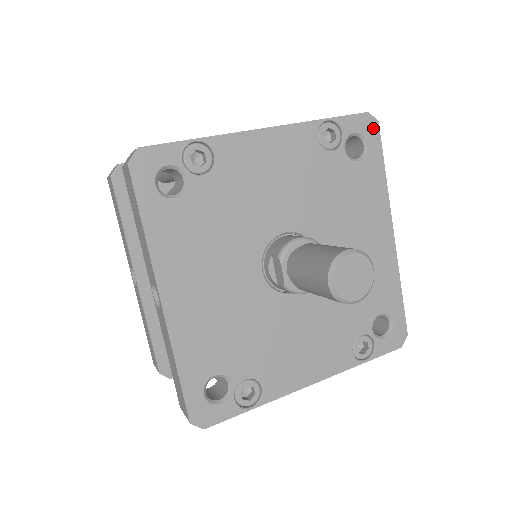
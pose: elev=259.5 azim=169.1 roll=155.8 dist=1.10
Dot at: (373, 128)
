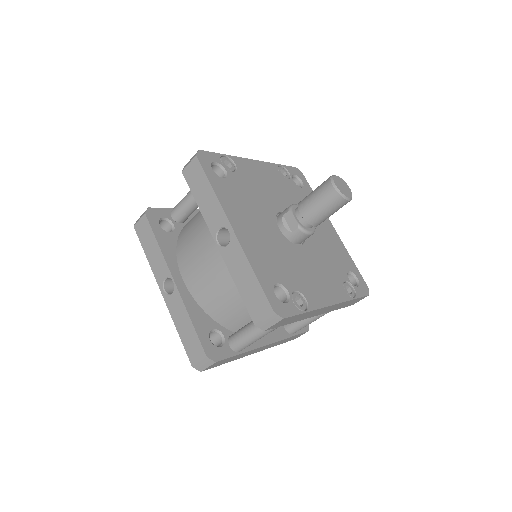
Dot at: (301, 175)
